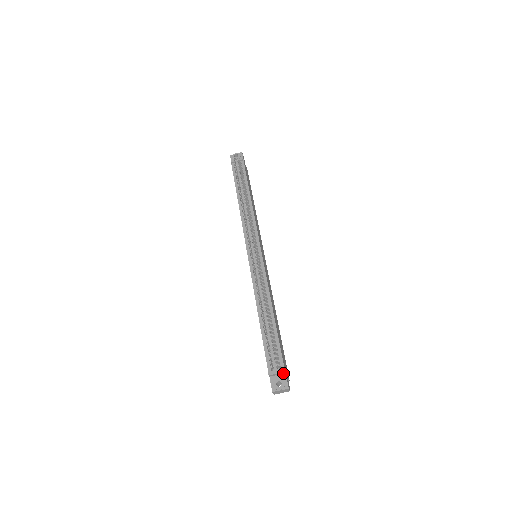
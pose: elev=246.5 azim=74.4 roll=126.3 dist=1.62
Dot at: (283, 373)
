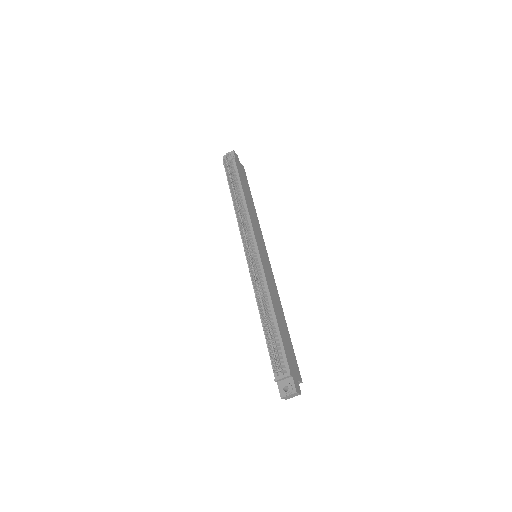
Dot at: (290, 377)
